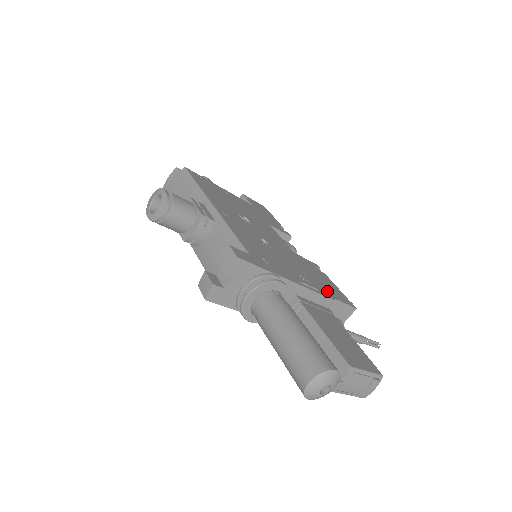
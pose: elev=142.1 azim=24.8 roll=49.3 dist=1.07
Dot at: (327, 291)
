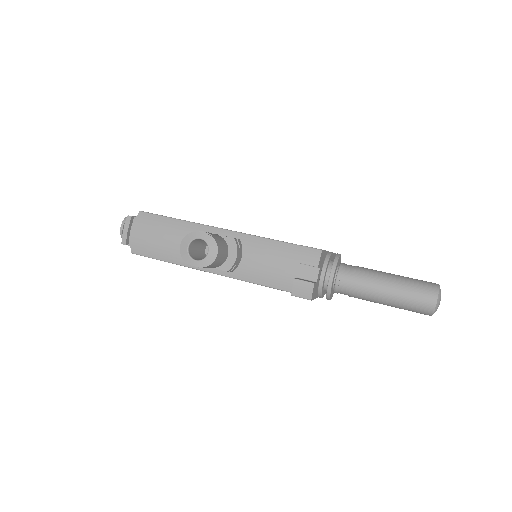
Dot at: occluded
